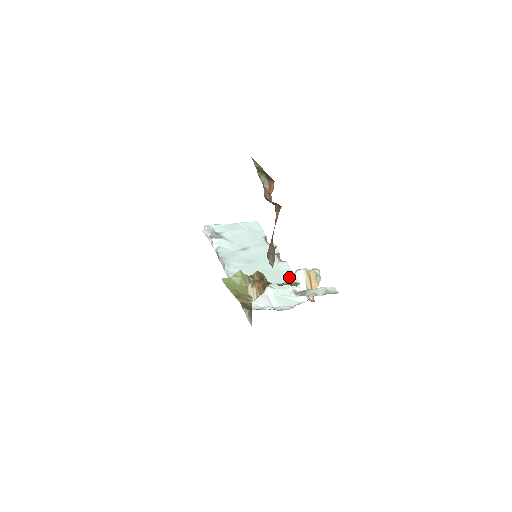
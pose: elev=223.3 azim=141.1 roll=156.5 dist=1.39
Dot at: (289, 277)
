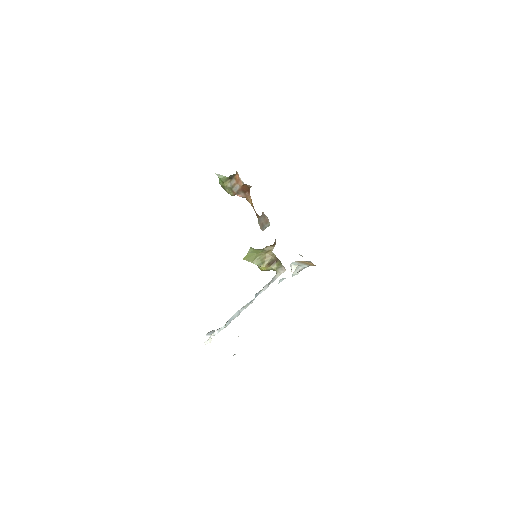
Dot at: occluded
